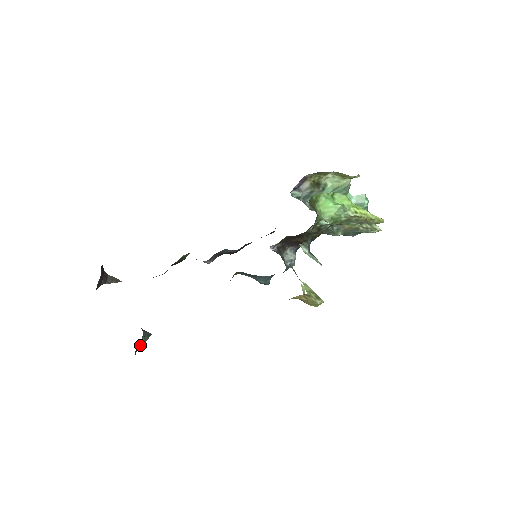
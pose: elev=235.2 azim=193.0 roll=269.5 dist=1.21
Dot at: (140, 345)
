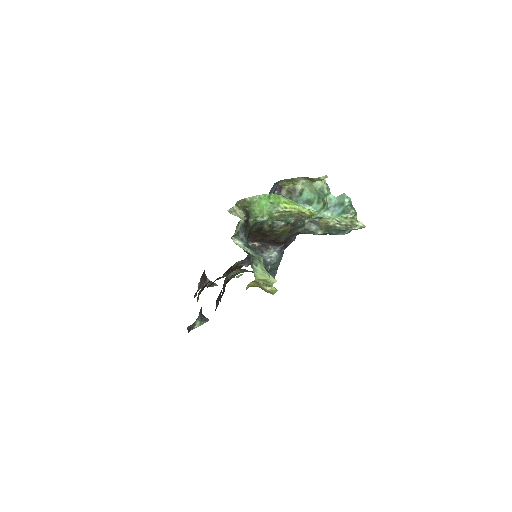
Dot at: (194, 325)
